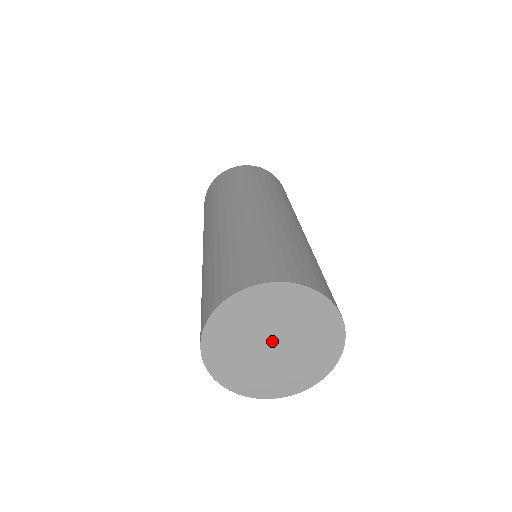
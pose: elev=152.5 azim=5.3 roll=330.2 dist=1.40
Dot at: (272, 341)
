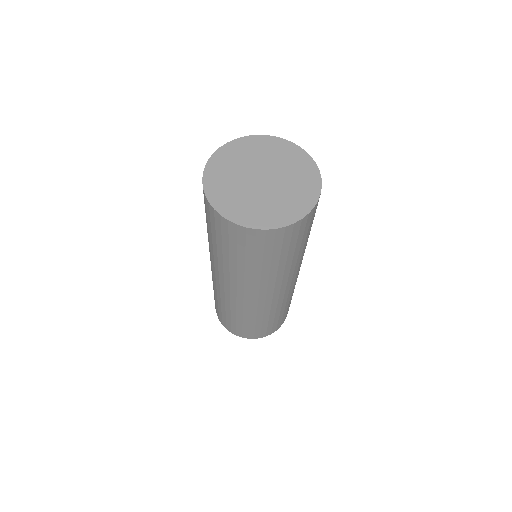
Dot at: (265, 177)
